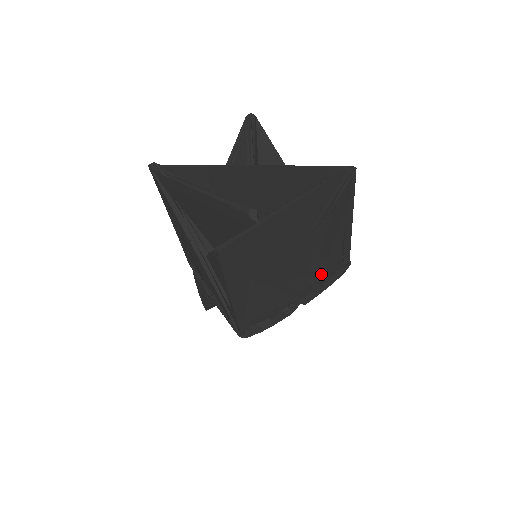
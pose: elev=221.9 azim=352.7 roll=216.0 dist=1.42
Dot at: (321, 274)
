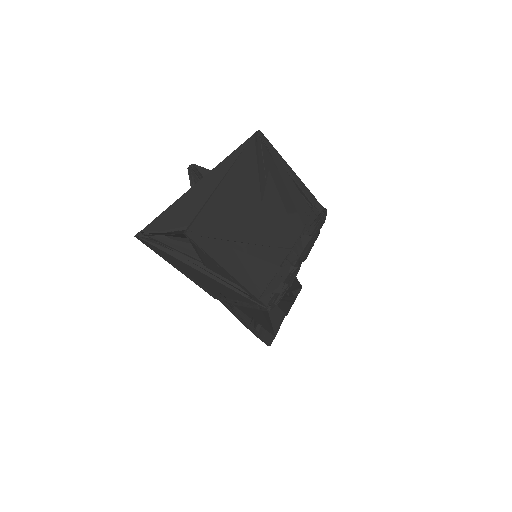
Dot at: (302, 227)
